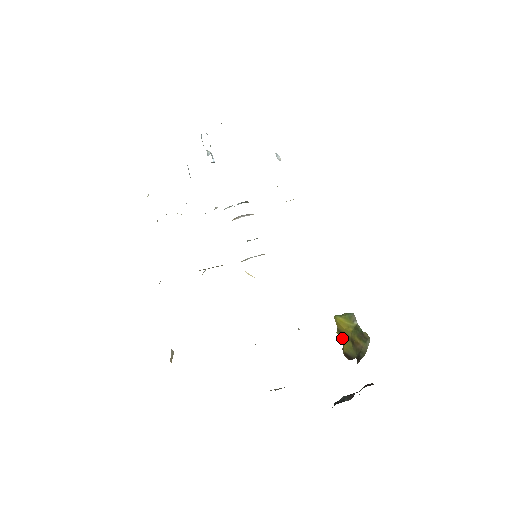
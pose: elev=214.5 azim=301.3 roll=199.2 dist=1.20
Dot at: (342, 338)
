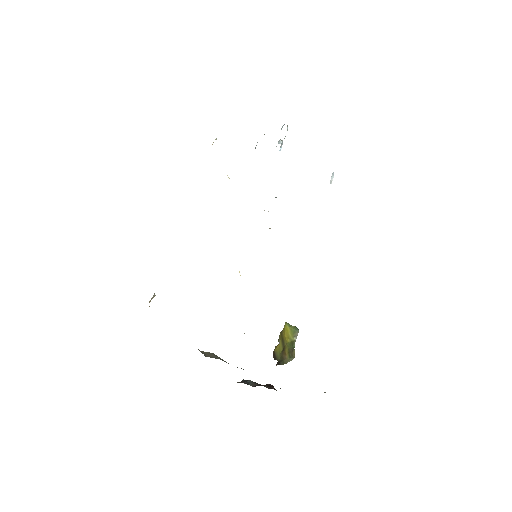
Dot at: (280, 340)
